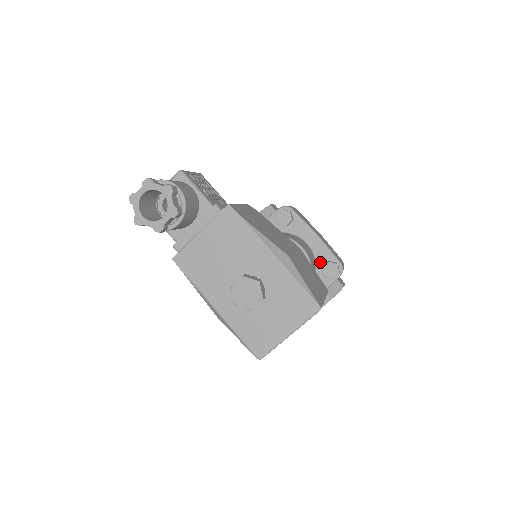
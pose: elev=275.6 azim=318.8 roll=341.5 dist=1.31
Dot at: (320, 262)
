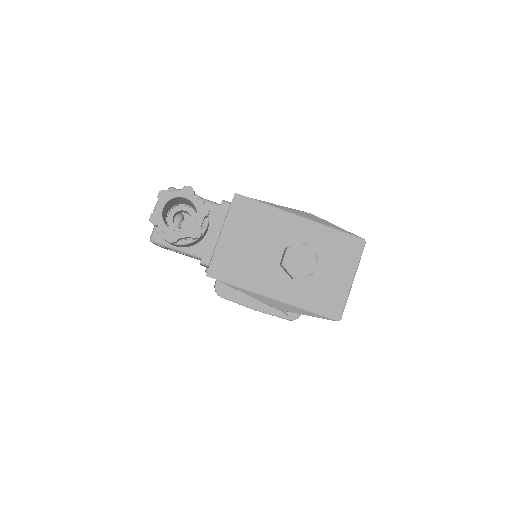
Dot at: occluded
